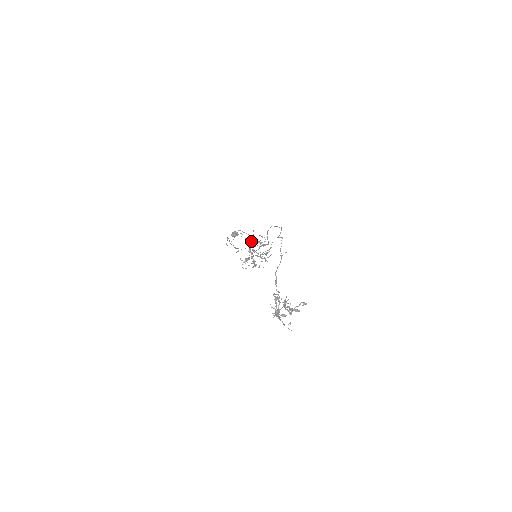
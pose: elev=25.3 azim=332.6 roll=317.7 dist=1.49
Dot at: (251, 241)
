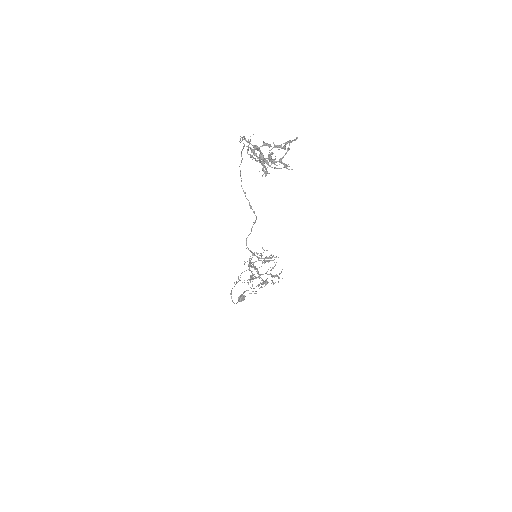
Dot at: occluded
